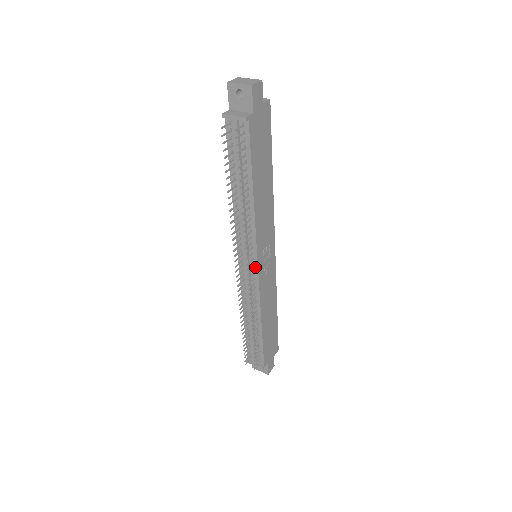
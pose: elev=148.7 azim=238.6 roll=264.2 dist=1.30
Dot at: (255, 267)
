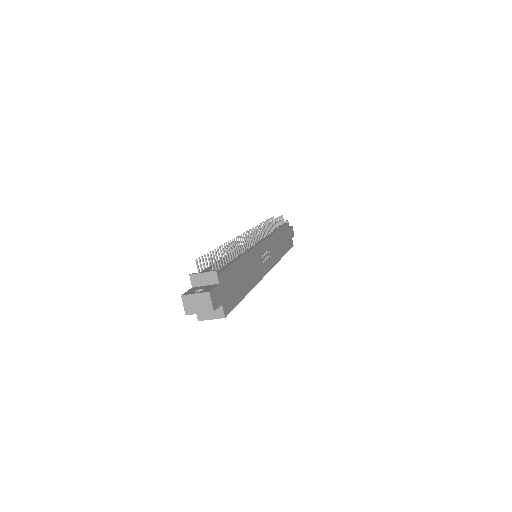
Dot at: (260, 241)
